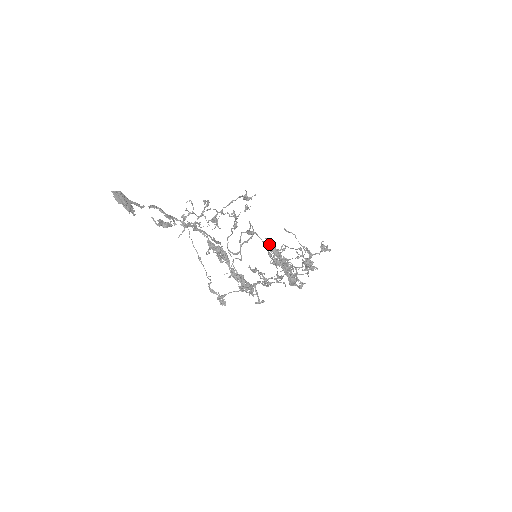
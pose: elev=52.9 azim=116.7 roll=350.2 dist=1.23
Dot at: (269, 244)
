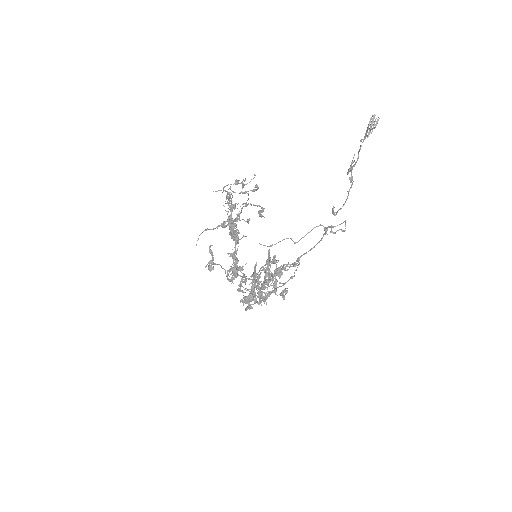
Dot at: occluded
